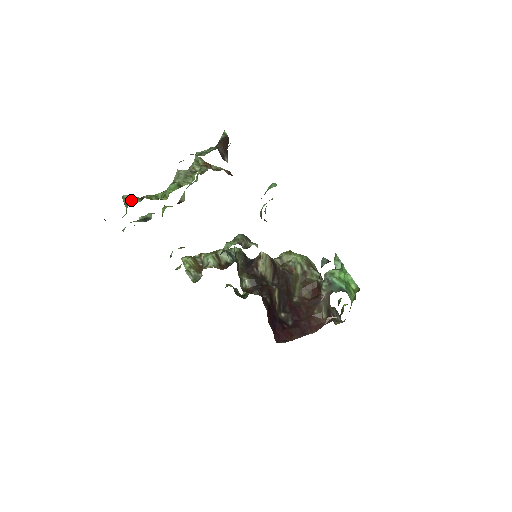
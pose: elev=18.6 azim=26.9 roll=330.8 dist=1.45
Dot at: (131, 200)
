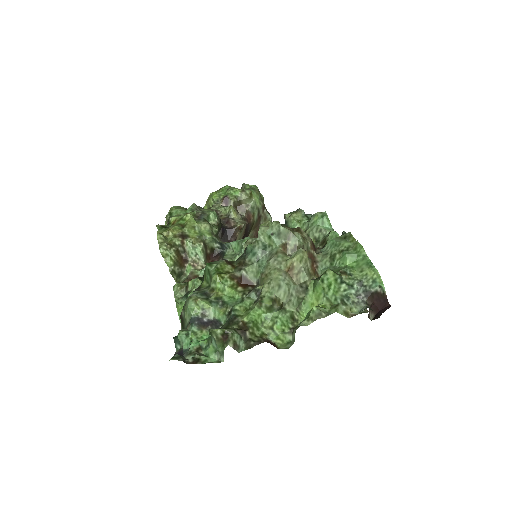
Dot at: (233, 345)
